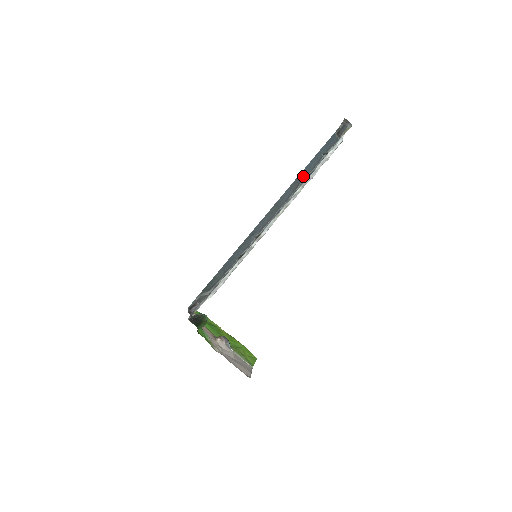
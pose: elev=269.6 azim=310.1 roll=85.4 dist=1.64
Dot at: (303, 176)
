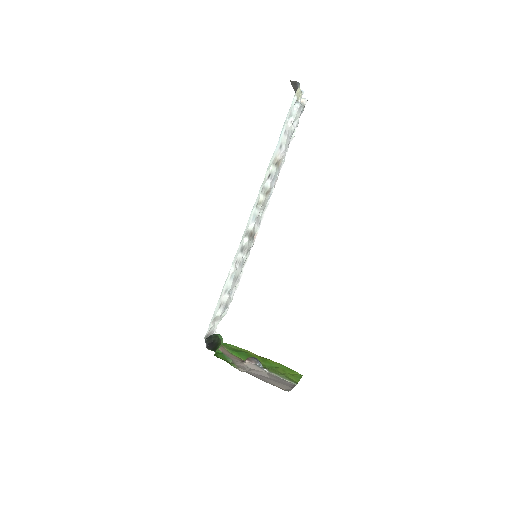
Dot at: occluded
